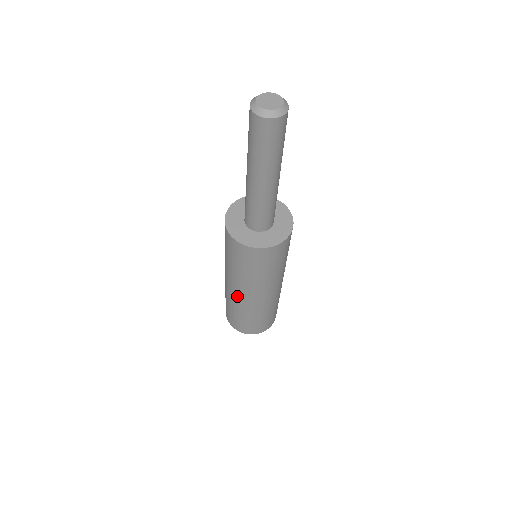
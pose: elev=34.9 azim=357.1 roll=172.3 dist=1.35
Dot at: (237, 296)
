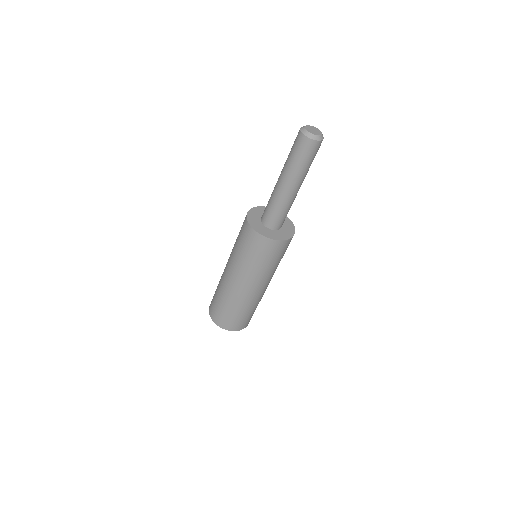
Dot at: (231, 284)
